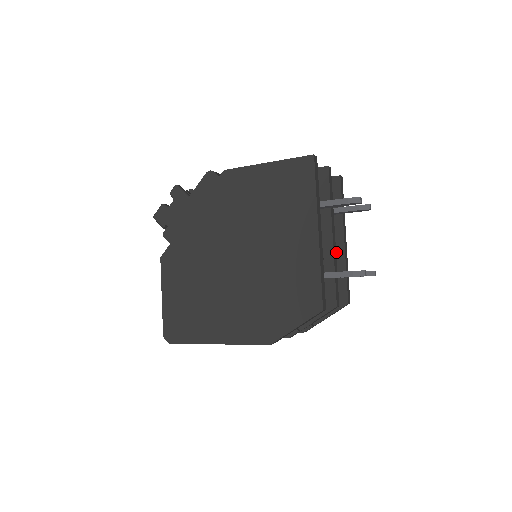
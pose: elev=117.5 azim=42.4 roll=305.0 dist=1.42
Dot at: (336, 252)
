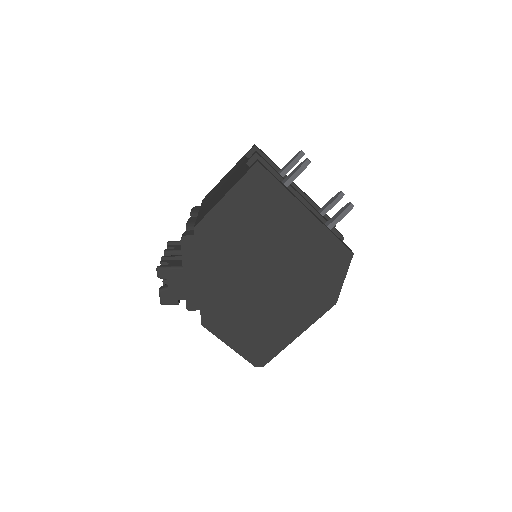
Dot at: occluded
